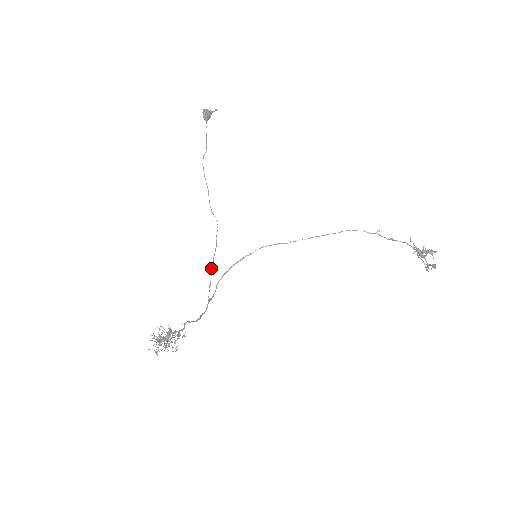
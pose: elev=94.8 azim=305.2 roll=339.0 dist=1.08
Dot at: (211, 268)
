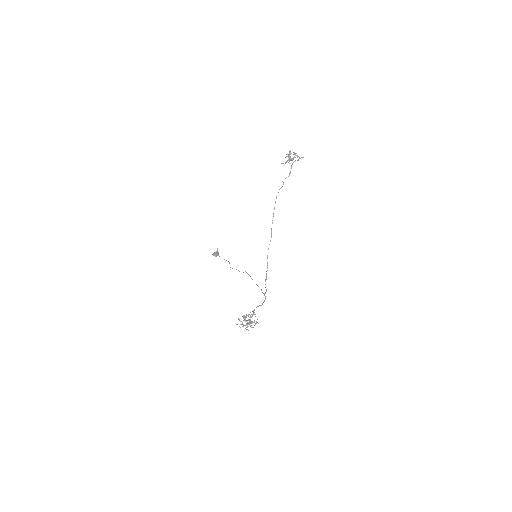
Dot at: occluded
